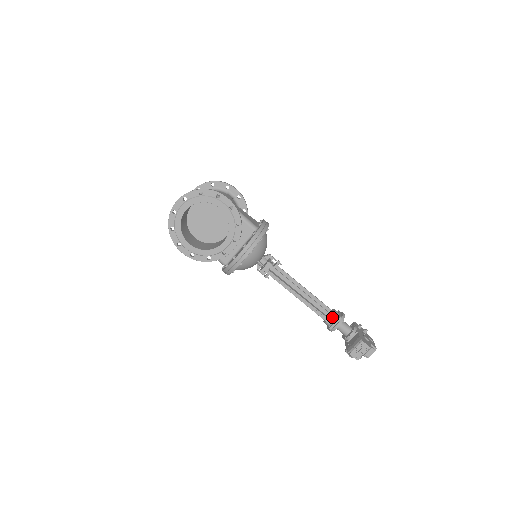
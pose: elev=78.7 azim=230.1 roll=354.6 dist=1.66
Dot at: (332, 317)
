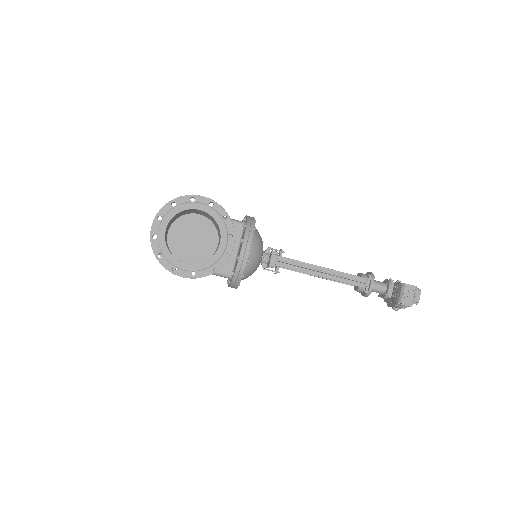
Dot at: (362, 279)
